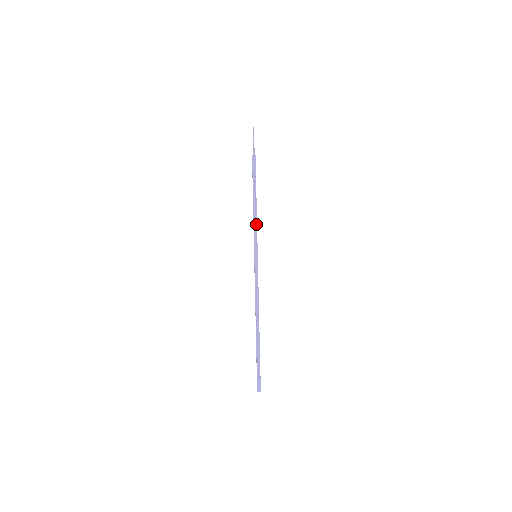
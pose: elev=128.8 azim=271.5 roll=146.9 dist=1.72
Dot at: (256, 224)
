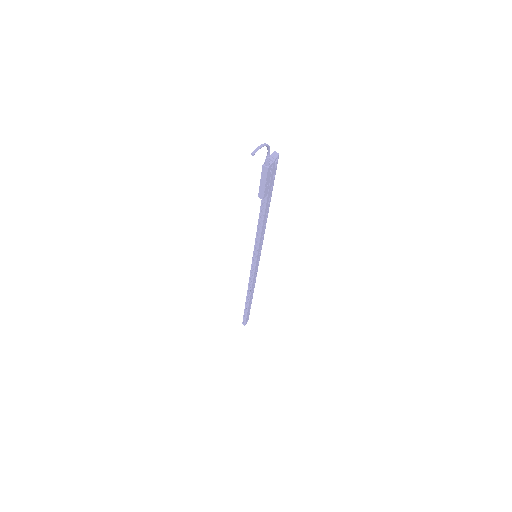
Dot at: (260, 233)
